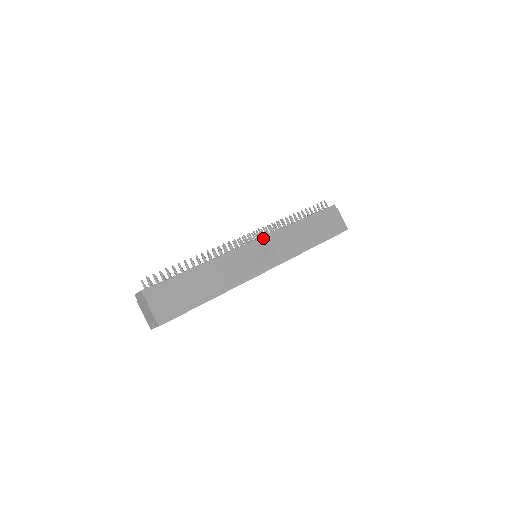
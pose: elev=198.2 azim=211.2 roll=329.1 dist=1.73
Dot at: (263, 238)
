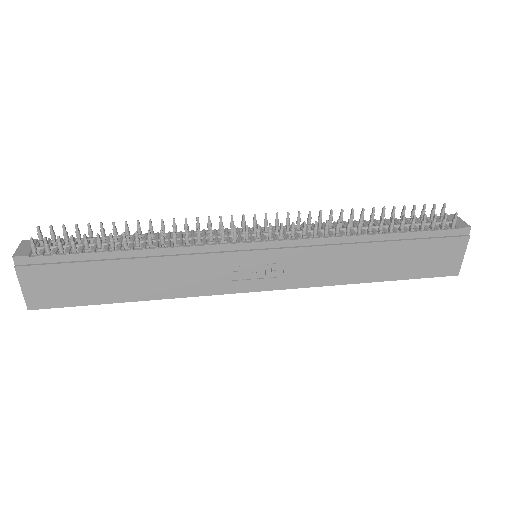
Dot at: (279, 242)
